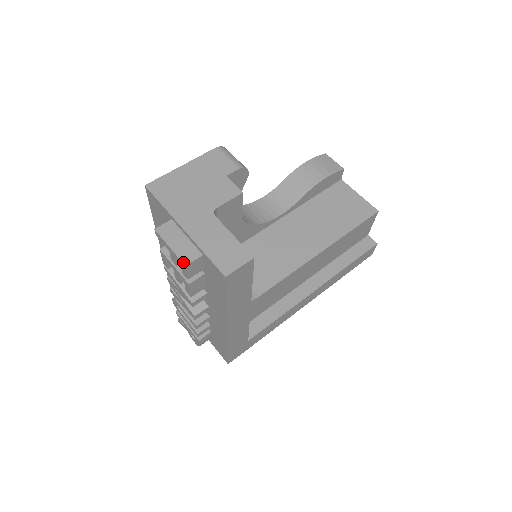
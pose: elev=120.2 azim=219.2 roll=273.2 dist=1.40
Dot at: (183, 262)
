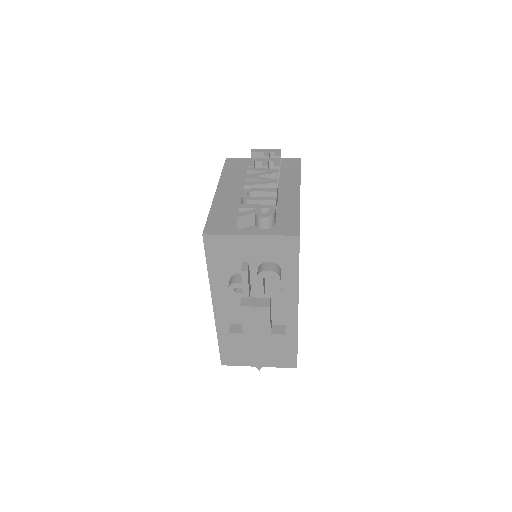
Dot at: (278, 150)
